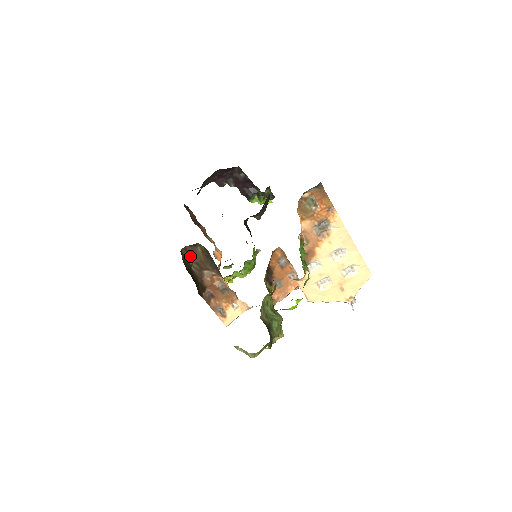
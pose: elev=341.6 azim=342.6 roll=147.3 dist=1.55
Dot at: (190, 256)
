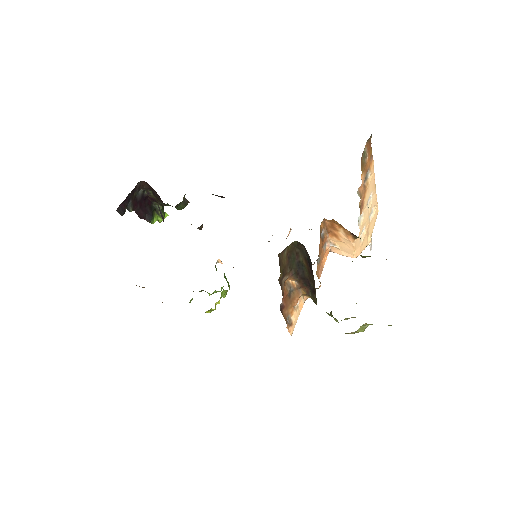
Dot at: (279, 265)
